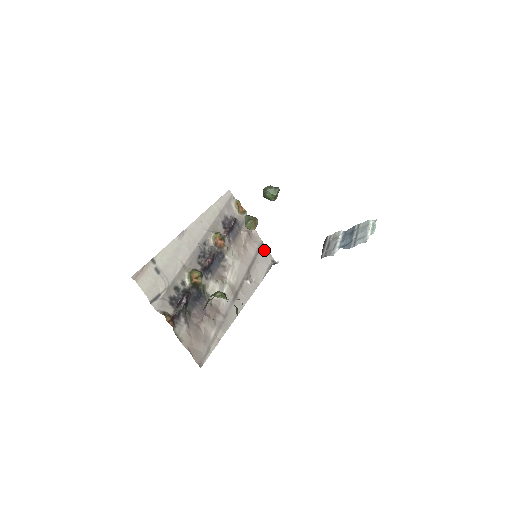
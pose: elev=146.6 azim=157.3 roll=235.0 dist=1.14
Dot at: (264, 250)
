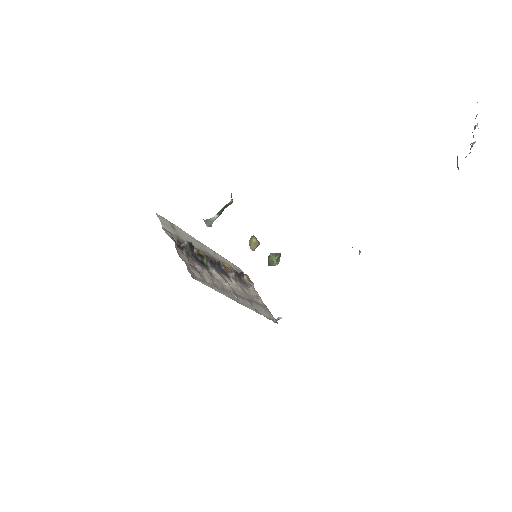
Dot at: (268, 311)
